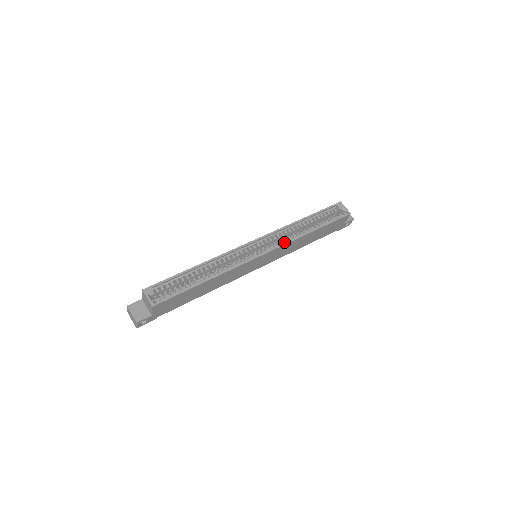
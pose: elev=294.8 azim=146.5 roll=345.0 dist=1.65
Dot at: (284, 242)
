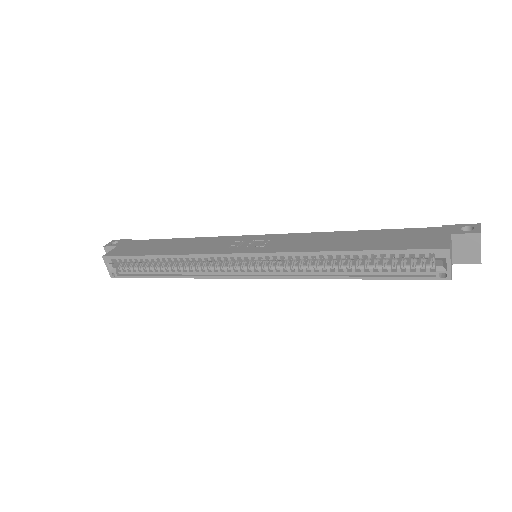
Dot at: (290, 272)
